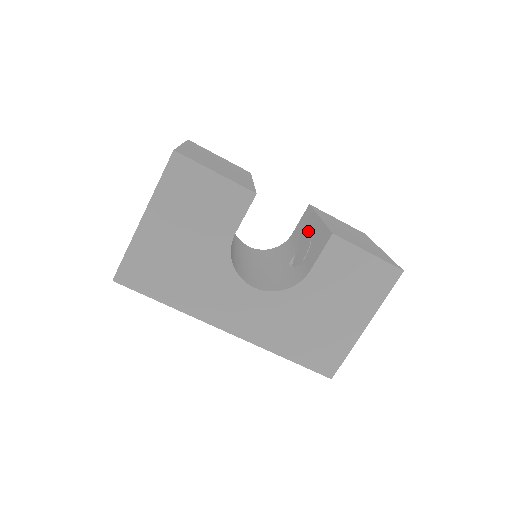
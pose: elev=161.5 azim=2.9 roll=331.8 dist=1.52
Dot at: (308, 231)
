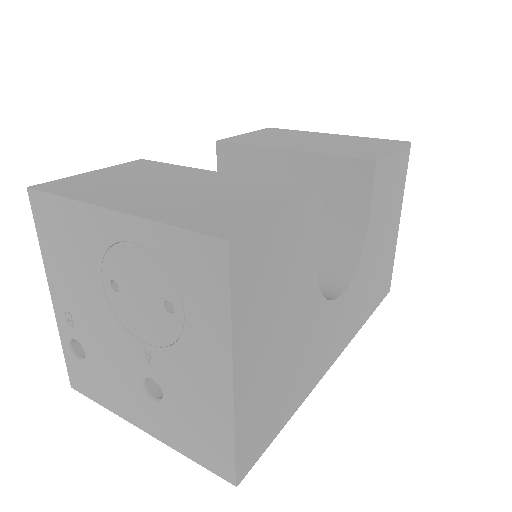
Dot at: (278, 176)
